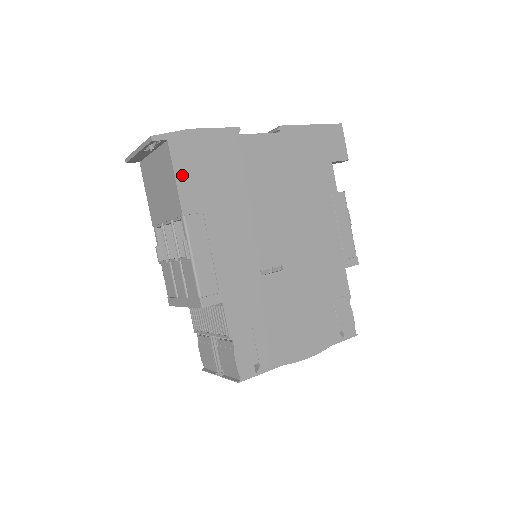
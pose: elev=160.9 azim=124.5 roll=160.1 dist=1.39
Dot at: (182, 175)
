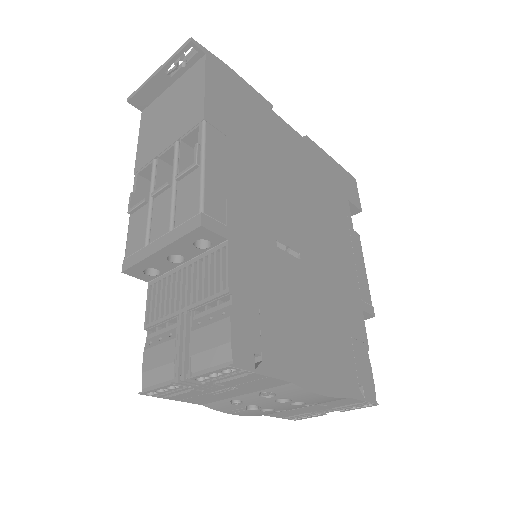
Dot at: (212, 89)
